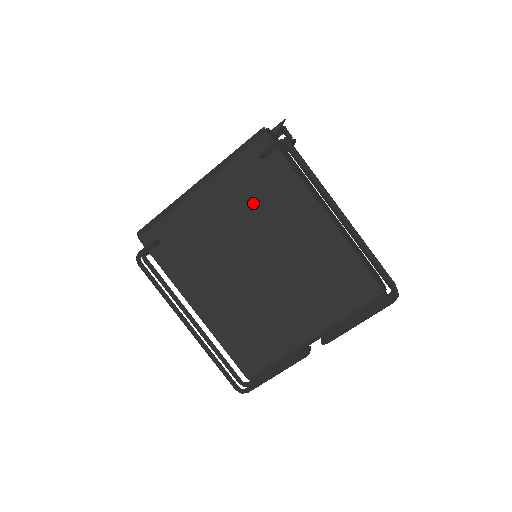
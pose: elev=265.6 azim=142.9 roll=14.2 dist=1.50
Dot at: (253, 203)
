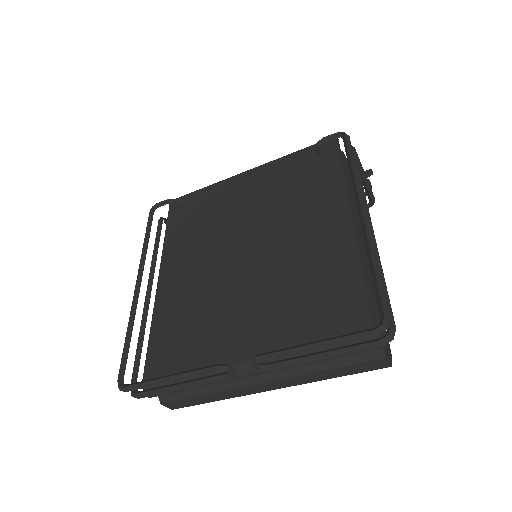
Dot at: (284, 192)
